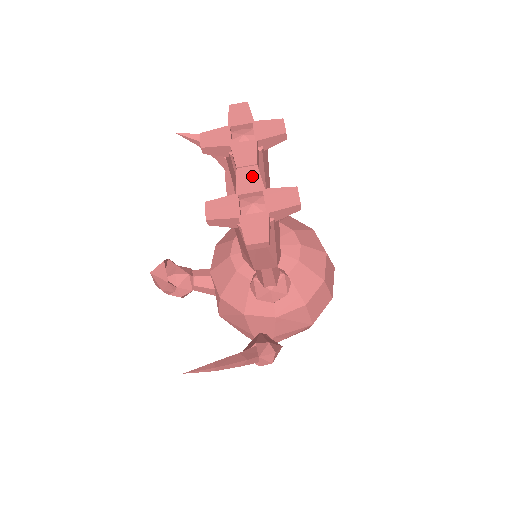
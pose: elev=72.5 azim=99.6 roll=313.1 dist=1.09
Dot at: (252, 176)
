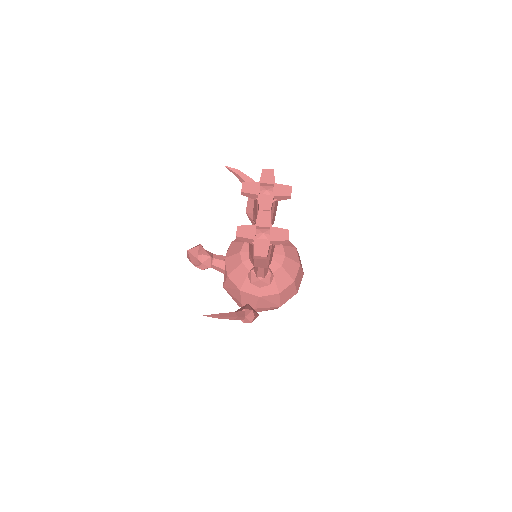
Dot at: (266, 217)
